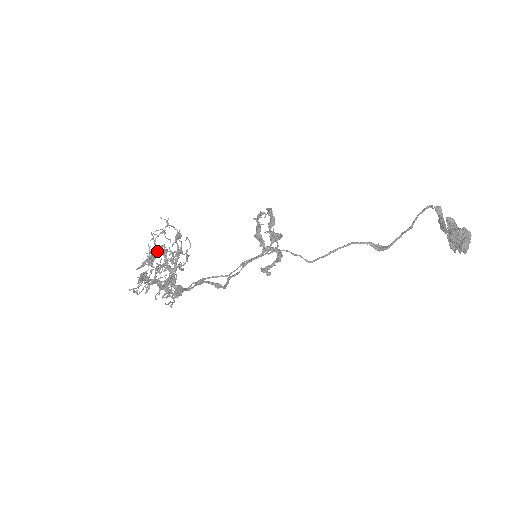
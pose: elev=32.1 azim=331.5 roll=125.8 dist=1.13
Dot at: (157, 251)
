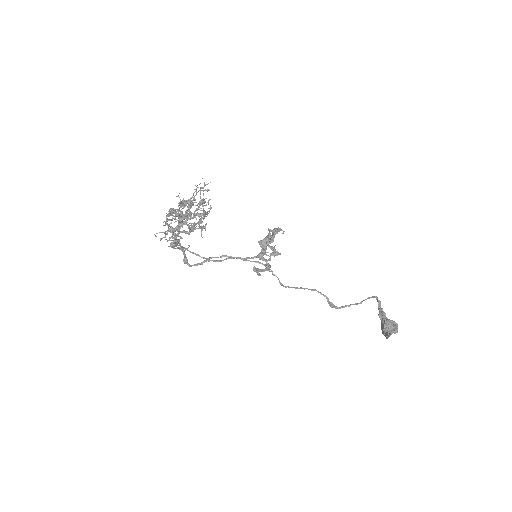
Dot at: occluded
